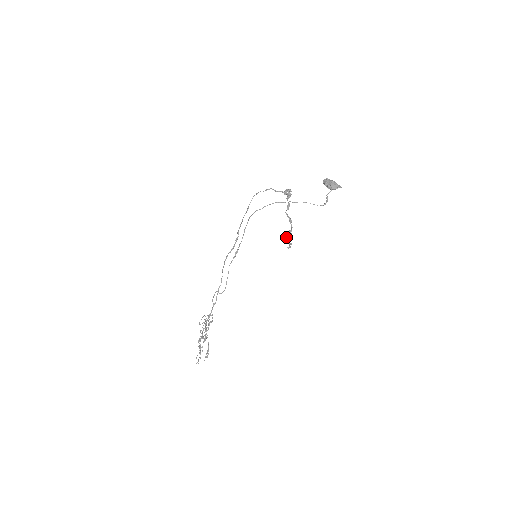
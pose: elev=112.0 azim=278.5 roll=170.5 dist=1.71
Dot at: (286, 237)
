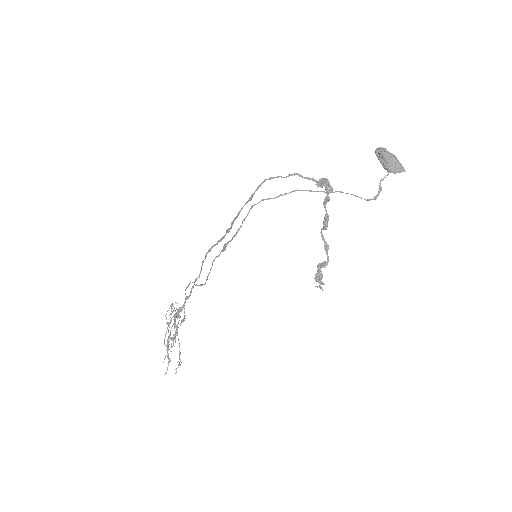
Dot at: occluded
